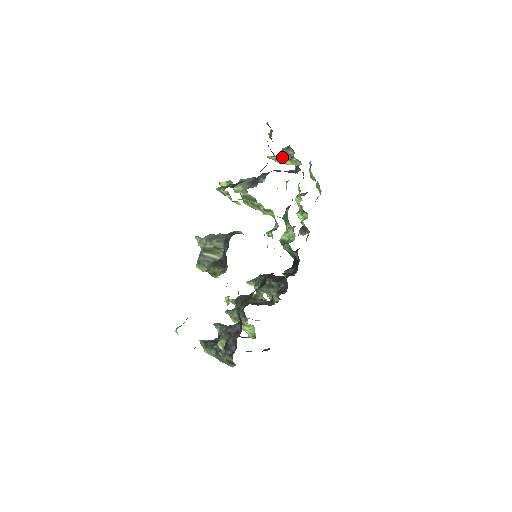
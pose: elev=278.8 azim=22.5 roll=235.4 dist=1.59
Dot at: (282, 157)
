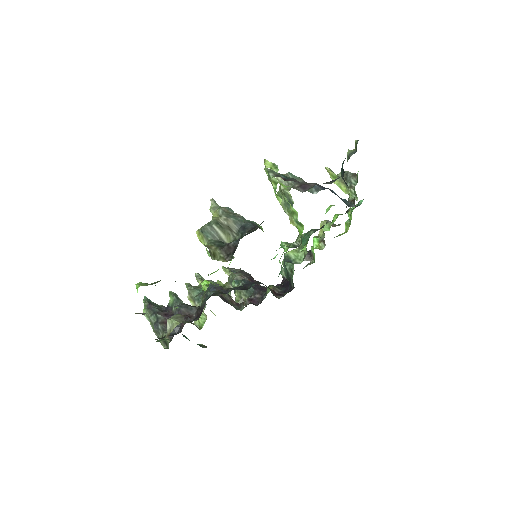
Dot at: (341, 178)
